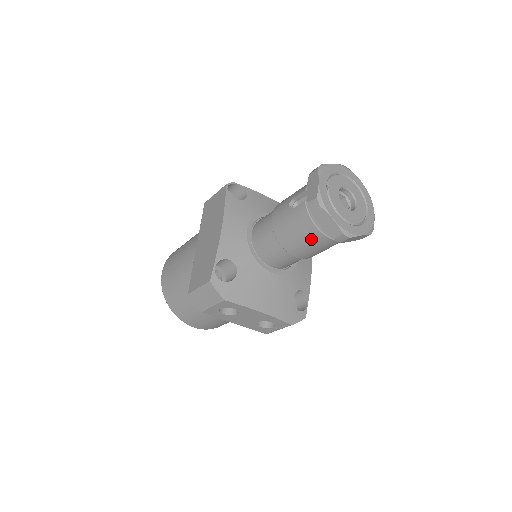
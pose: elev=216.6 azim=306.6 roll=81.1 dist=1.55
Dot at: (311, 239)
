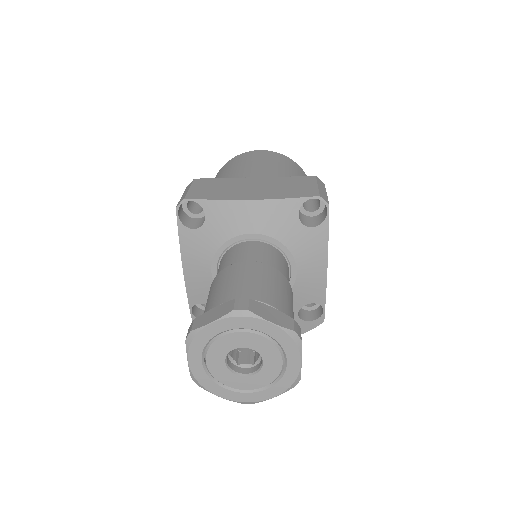
Dot at: occluded
